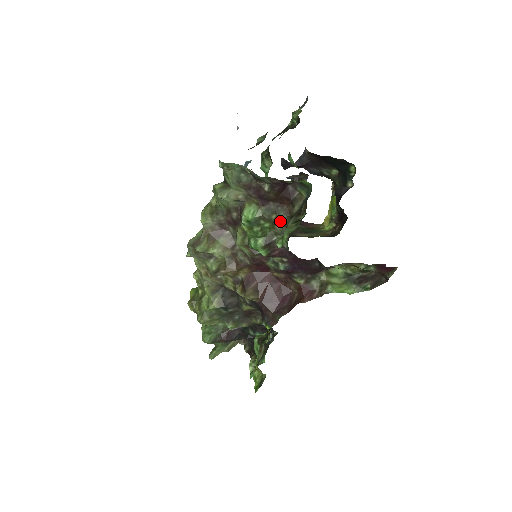
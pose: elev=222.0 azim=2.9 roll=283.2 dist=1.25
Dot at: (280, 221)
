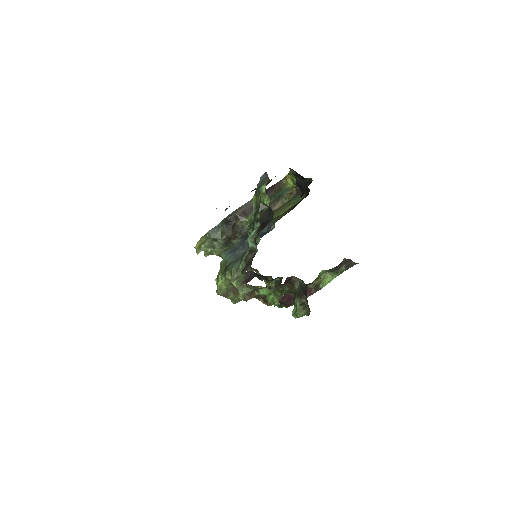
Dot at: (286, 290)
